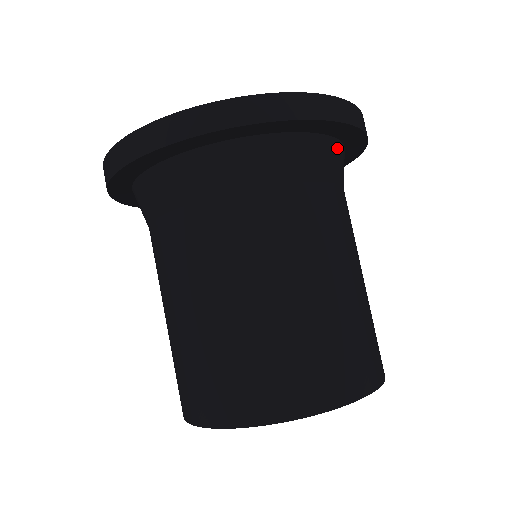
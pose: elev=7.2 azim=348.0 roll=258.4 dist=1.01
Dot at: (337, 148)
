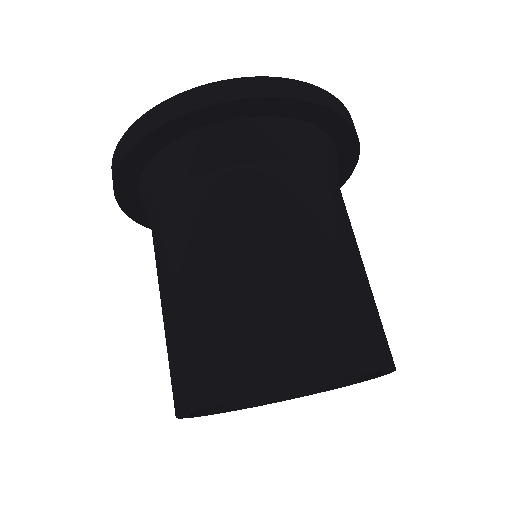
Dot at: occluded
